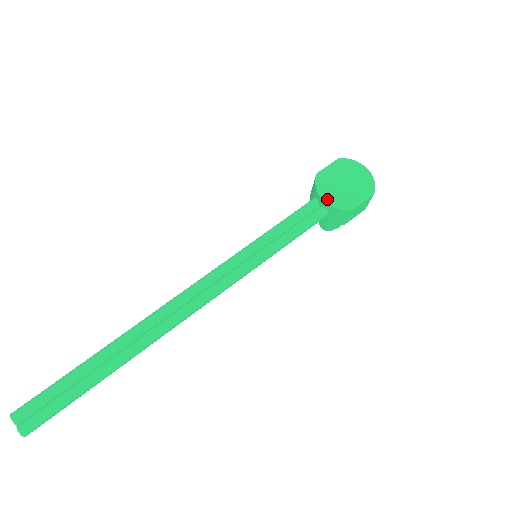
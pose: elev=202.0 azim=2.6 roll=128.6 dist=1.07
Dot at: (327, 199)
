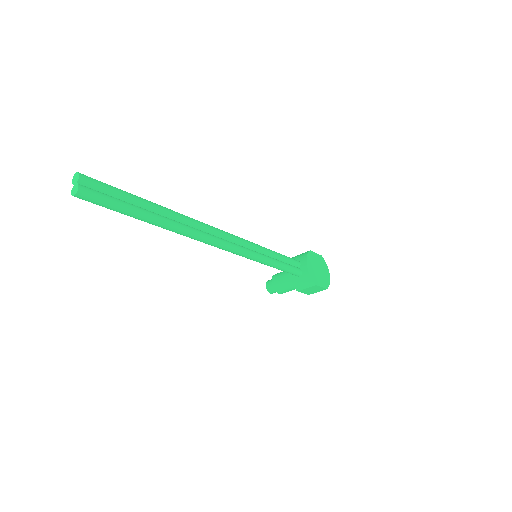
Dot at: (309, 267)
